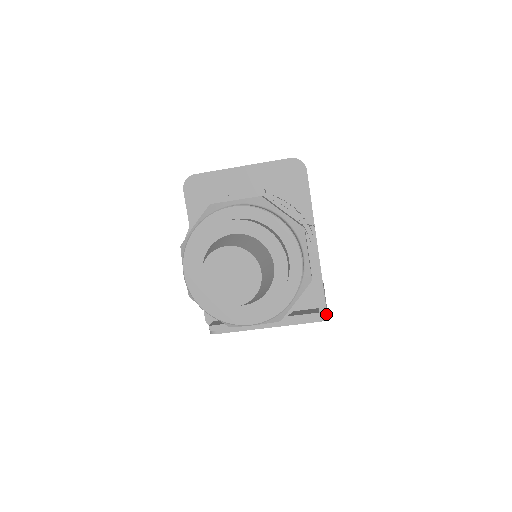
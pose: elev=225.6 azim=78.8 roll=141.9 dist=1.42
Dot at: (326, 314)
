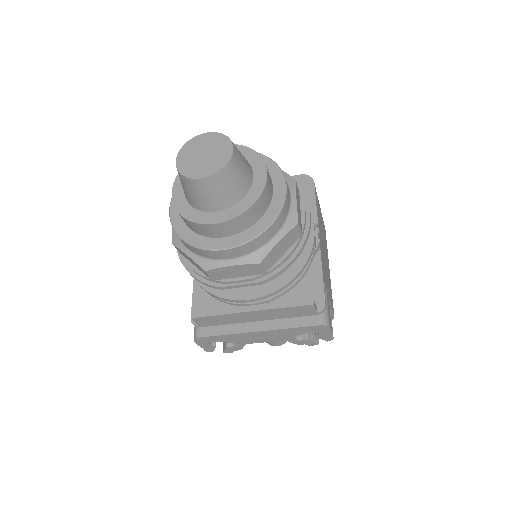
Dot at: (326, 320)
